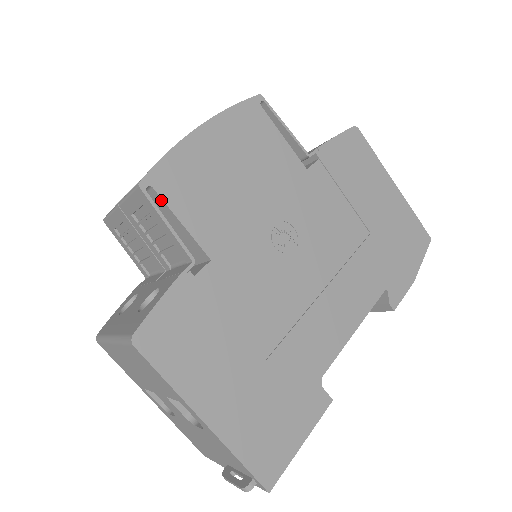
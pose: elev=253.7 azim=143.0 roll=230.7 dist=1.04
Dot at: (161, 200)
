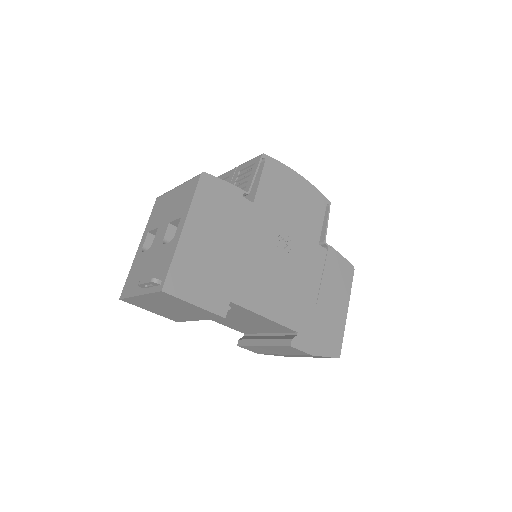
Dot at: (262, 167)
